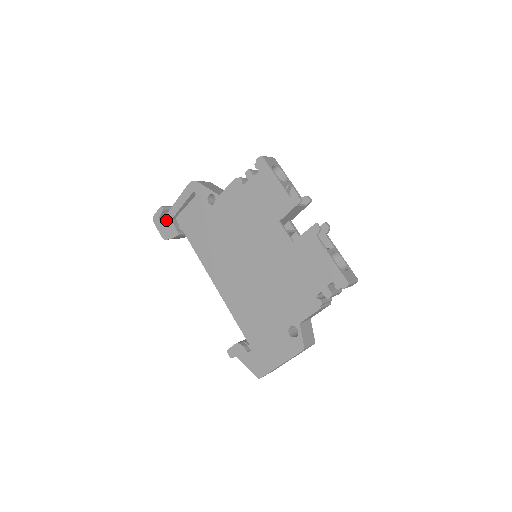
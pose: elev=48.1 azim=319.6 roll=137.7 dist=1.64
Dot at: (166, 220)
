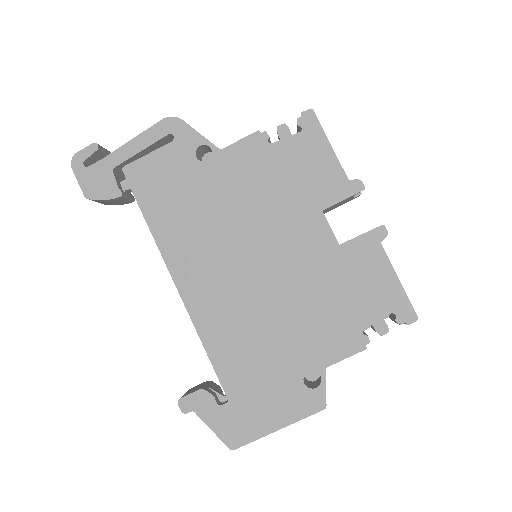
Dot at: (100, 167)
